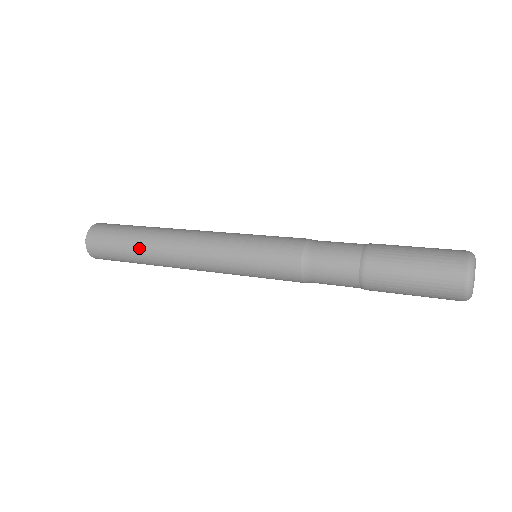
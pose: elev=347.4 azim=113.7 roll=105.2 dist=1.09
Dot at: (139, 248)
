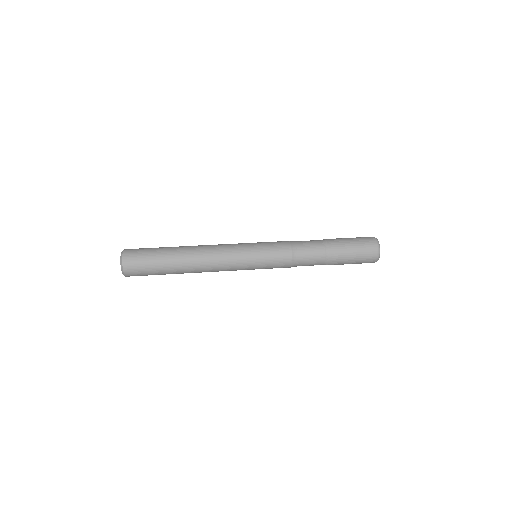
Dot at: (173, 264)
